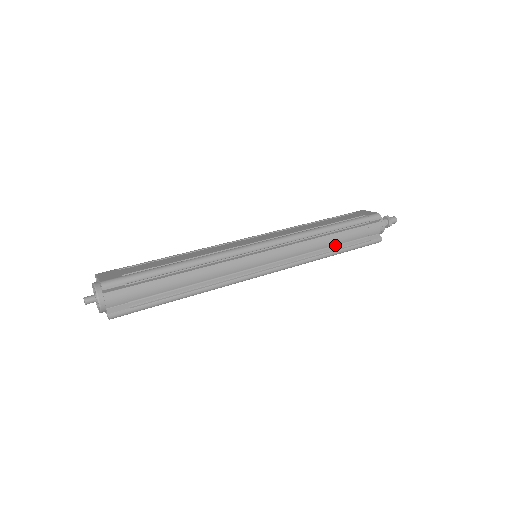
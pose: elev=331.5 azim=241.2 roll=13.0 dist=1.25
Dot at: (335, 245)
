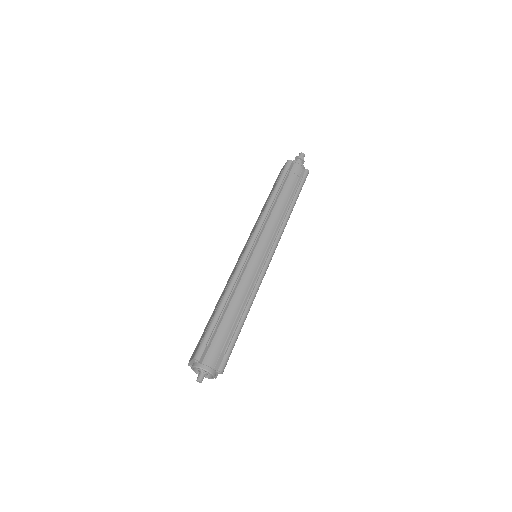
Dot at: (288, 201)
